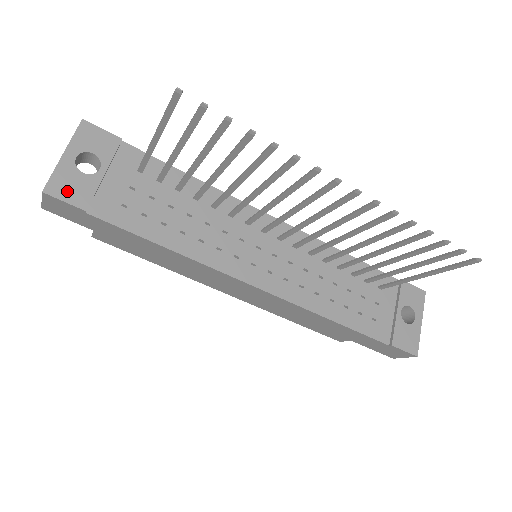
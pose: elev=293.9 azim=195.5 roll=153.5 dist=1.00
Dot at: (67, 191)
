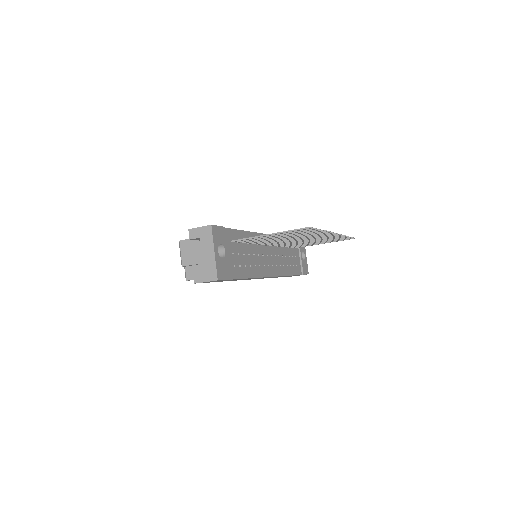
Dot at: (223, 273)
